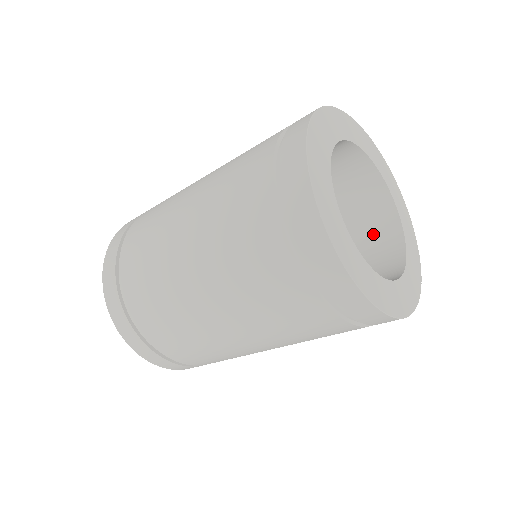
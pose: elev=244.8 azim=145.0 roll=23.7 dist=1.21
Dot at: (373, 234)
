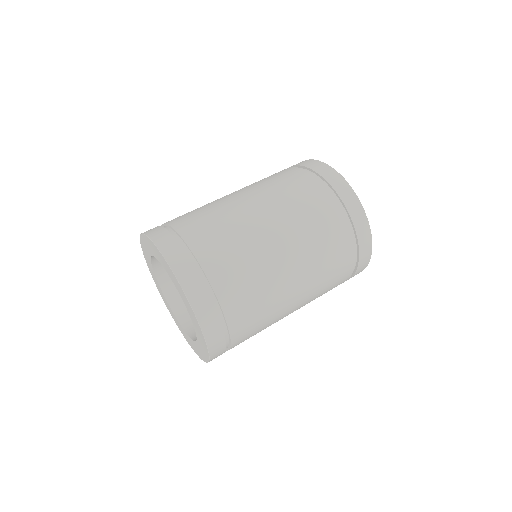
Dot at: occluded
